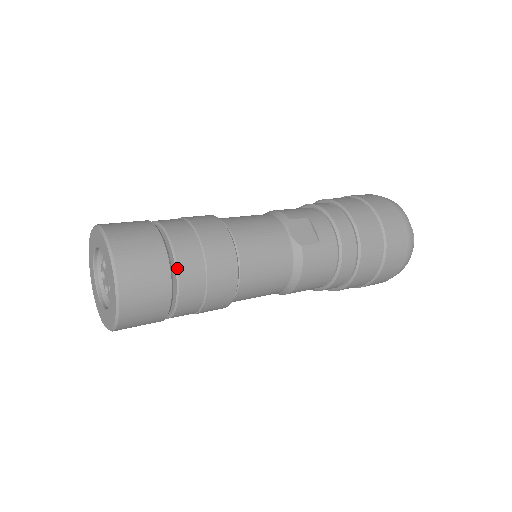
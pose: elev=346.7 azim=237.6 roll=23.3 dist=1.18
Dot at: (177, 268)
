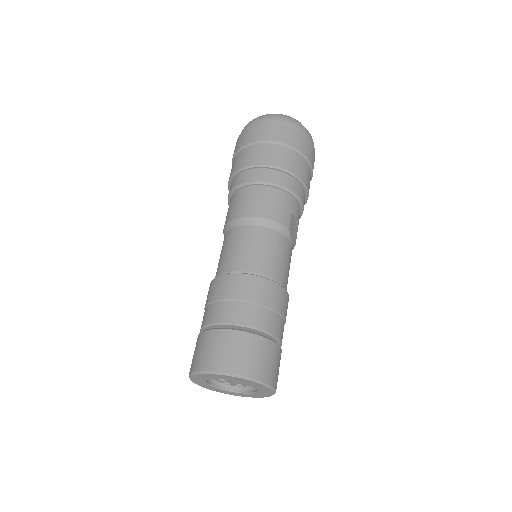
Dot at: occluded
